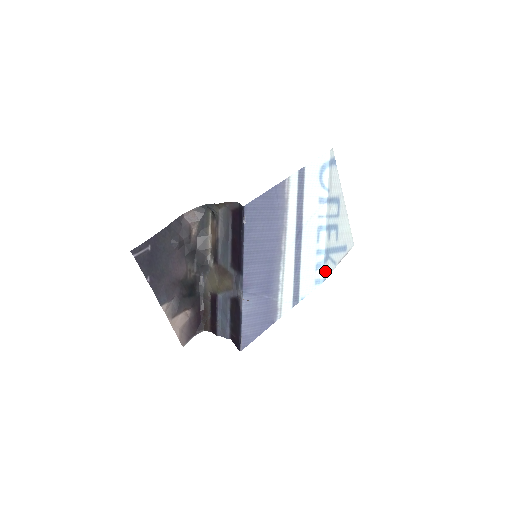
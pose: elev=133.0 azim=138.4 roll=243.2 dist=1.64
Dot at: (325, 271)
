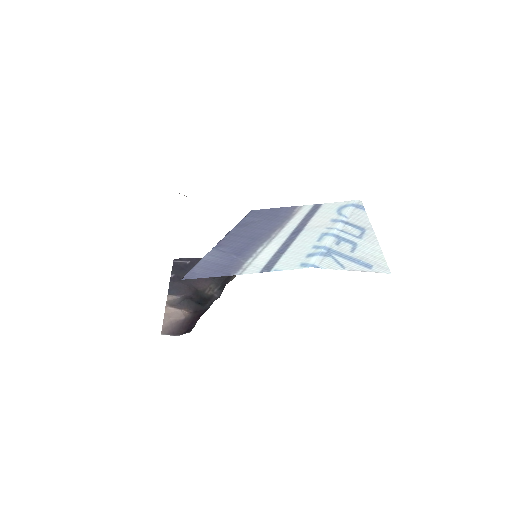
Dot at: (320, 262)
